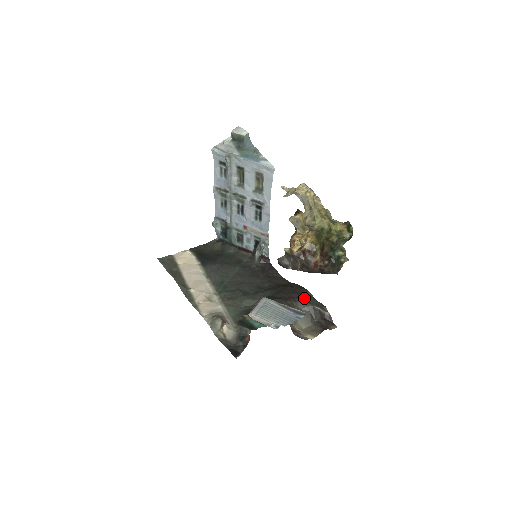
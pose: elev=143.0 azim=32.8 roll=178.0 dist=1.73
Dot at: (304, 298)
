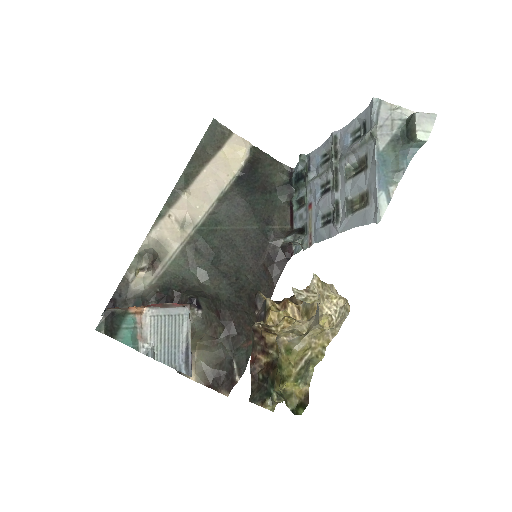
Dot at: (237, 343)
